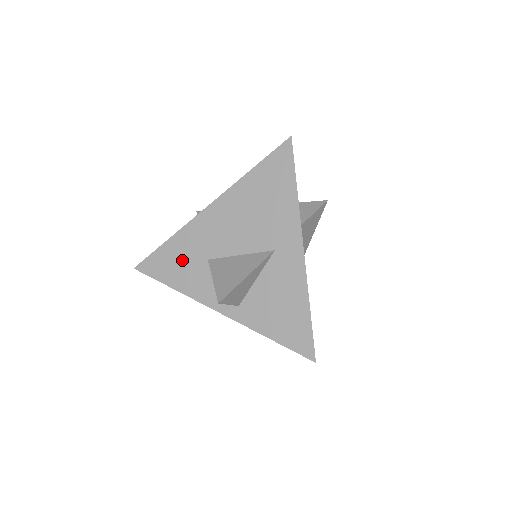
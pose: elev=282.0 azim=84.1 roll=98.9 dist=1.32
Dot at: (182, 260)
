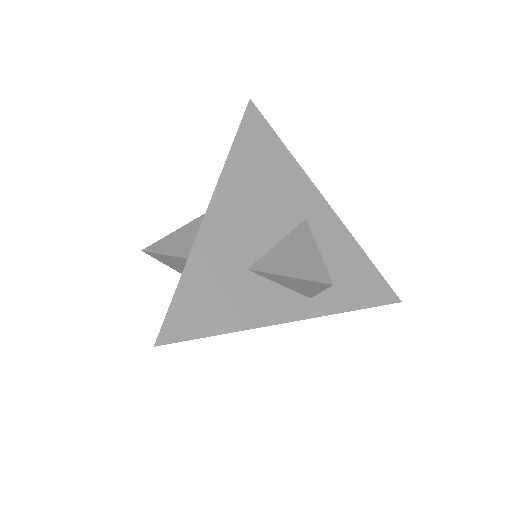
Dot at: (217, 290)
